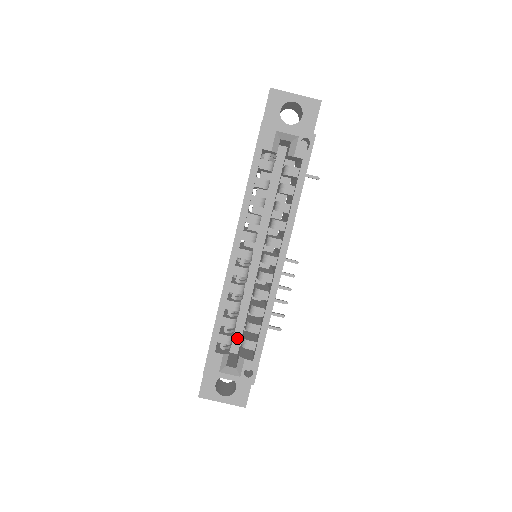
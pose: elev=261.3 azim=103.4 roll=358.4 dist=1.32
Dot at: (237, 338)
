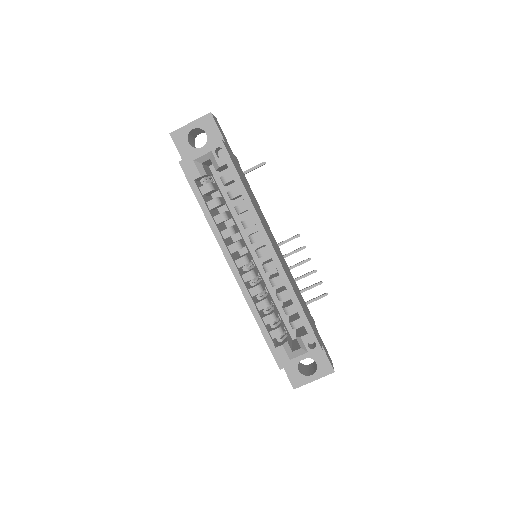
Dot at: (290, 325)
